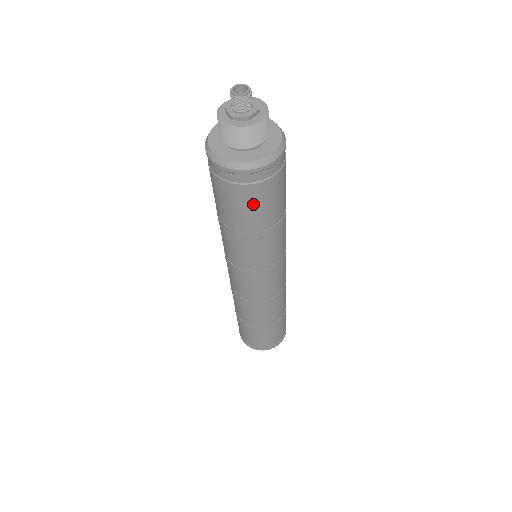
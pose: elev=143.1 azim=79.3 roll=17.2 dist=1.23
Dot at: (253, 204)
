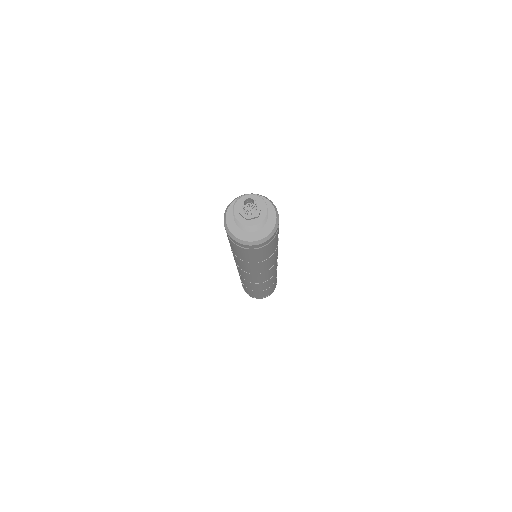
Dot at: (241, 252)
